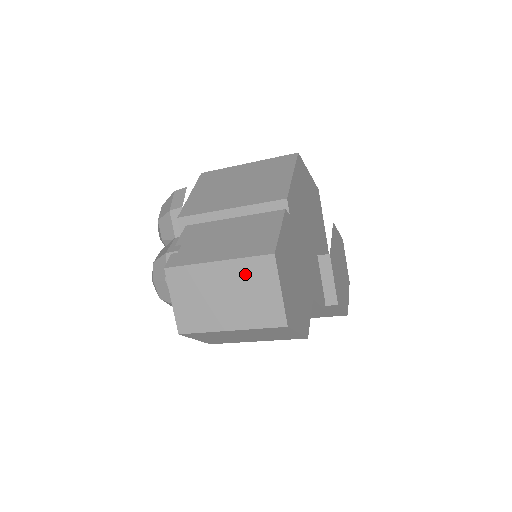
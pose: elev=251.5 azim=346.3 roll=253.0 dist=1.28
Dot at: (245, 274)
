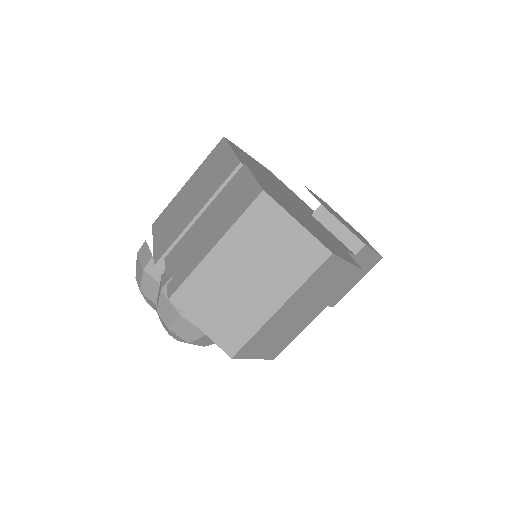
Dot at: (250, 236)
